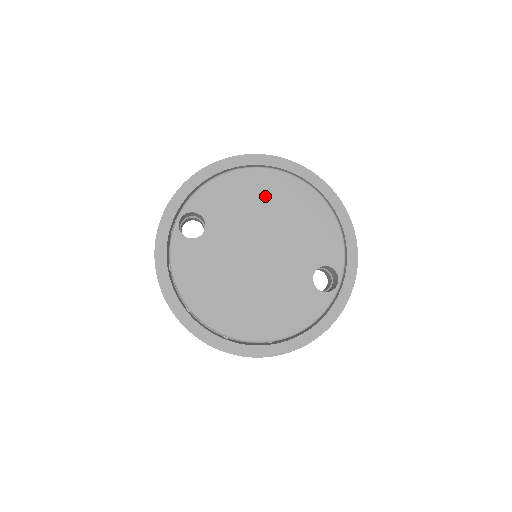
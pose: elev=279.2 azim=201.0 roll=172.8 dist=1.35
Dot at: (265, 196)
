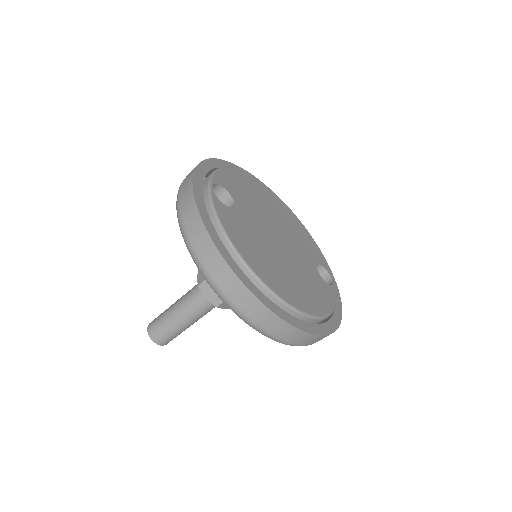
Dot at: (263, 197)
